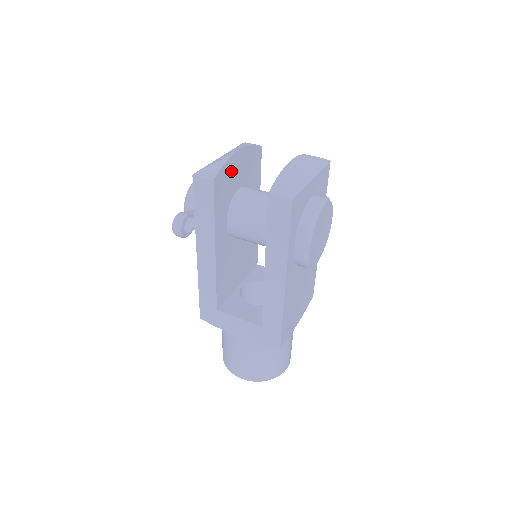
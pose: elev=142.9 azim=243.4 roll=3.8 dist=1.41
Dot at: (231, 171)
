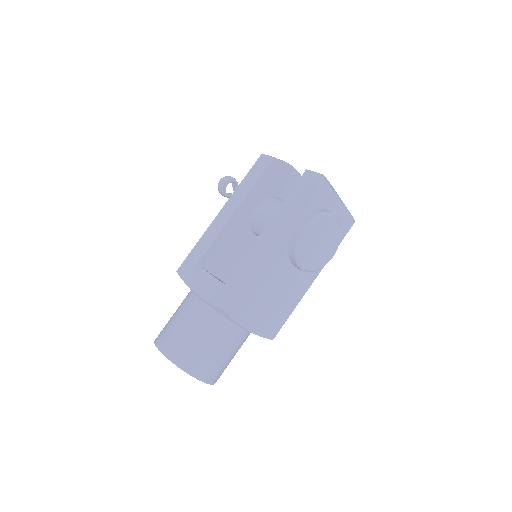
Dot at: (285, 176)
